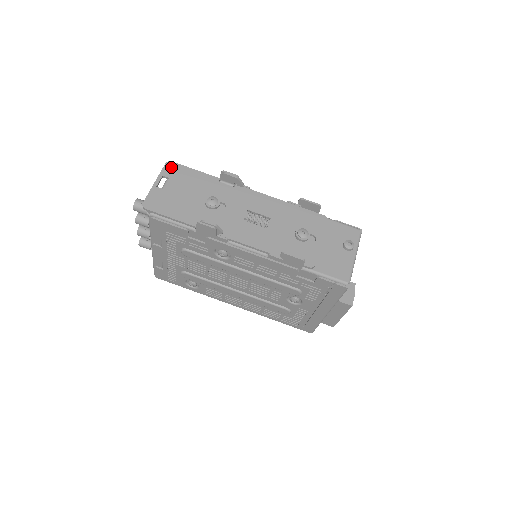
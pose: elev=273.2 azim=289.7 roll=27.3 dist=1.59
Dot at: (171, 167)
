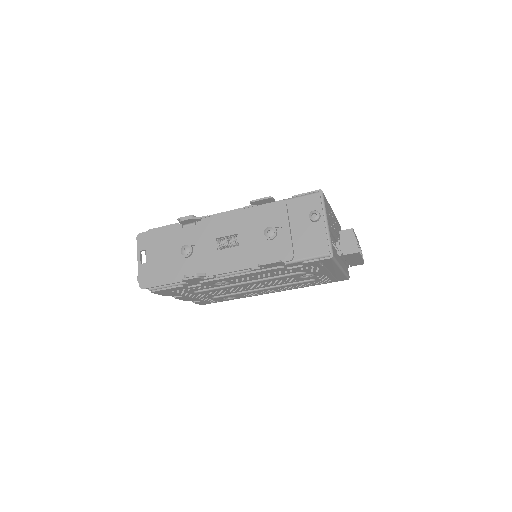
Dot at: (142, 239)
